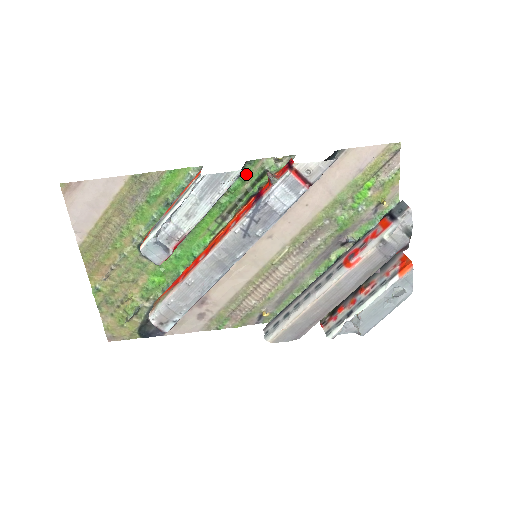
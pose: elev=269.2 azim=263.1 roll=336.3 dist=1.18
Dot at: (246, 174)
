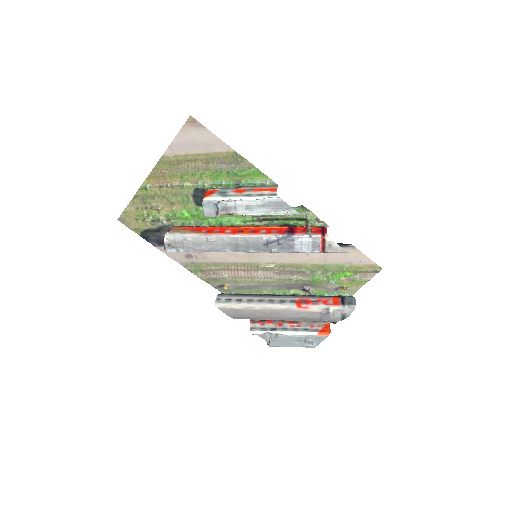
Dot at: occluded
